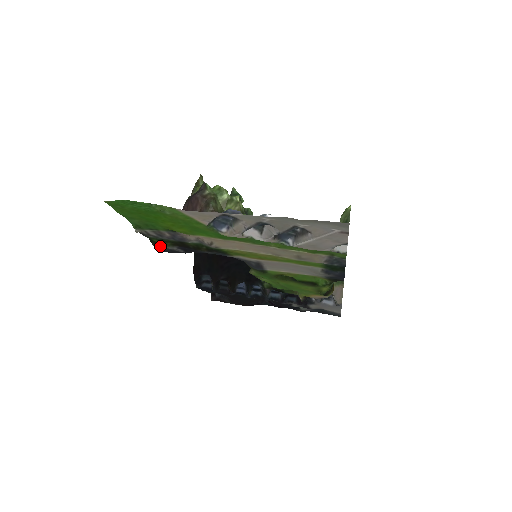
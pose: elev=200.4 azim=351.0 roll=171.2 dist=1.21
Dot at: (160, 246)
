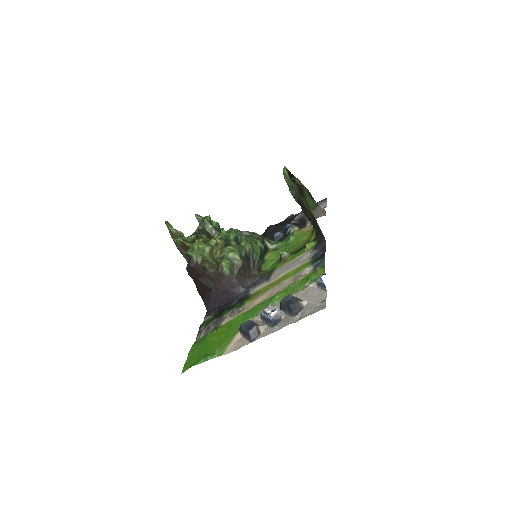
Dot at: (207, 319)
